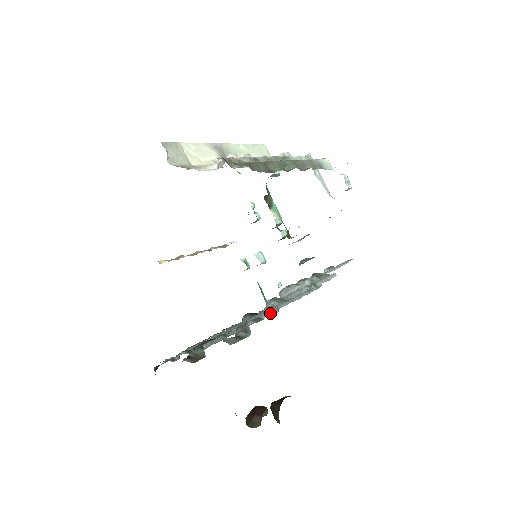
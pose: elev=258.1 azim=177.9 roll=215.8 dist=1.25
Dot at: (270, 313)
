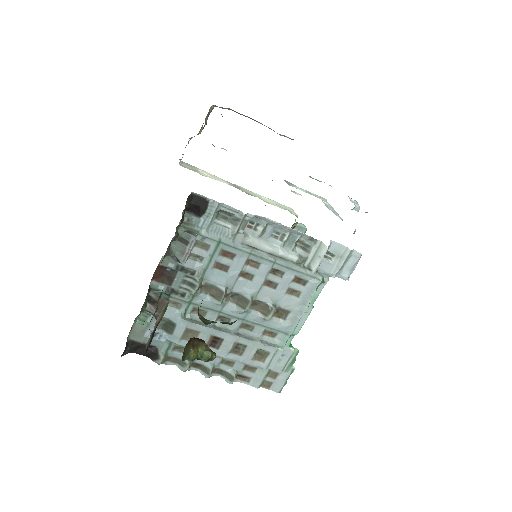
Dot at: (267, 312)
